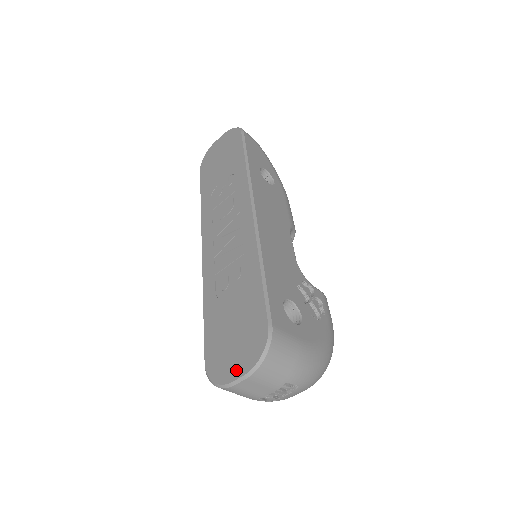
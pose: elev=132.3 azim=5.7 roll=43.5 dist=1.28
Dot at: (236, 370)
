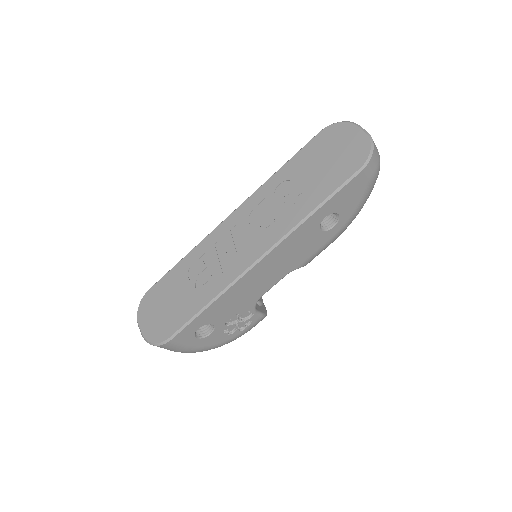
Dot at: (144, 325)
